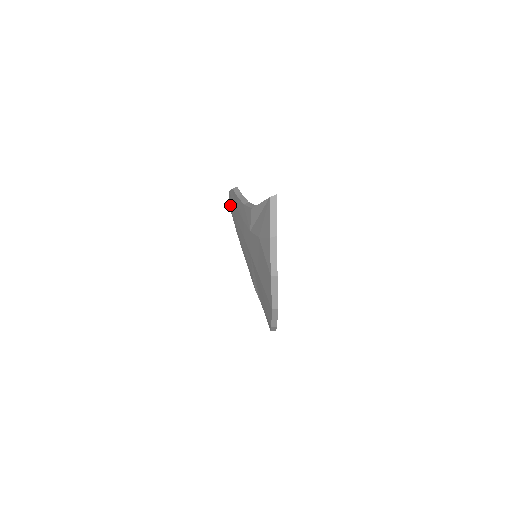
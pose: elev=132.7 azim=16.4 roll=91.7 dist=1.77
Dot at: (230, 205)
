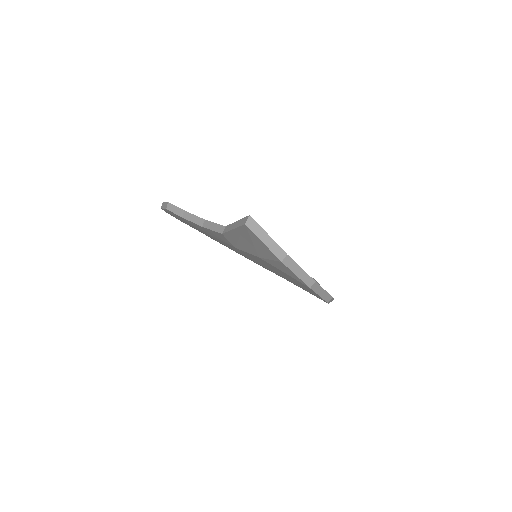
Dot at: occluded
